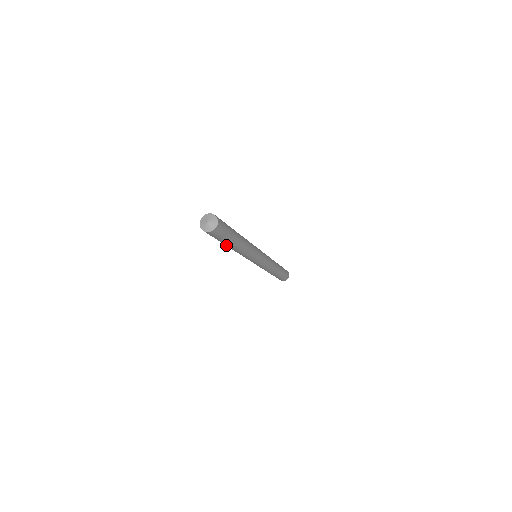
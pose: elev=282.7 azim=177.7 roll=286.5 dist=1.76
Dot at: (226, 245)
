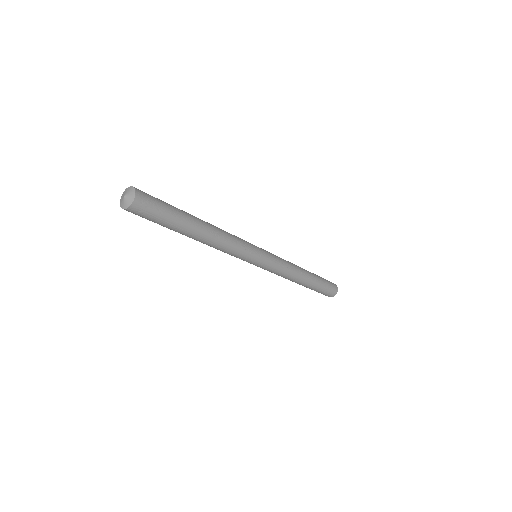
Dot at: occluded
